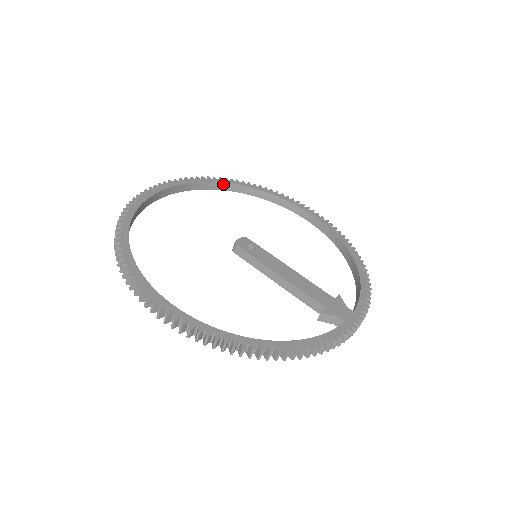
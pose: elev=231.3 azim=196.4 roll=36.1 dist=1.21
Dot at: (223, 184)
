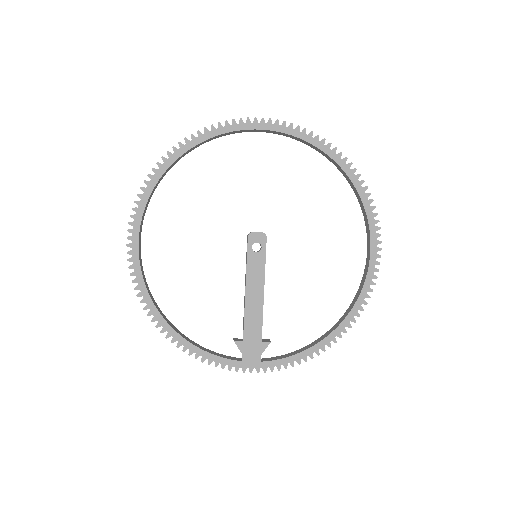
Dot at: (330, 158)
